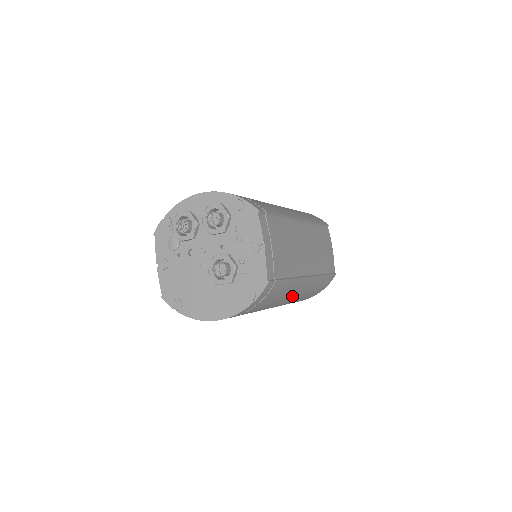
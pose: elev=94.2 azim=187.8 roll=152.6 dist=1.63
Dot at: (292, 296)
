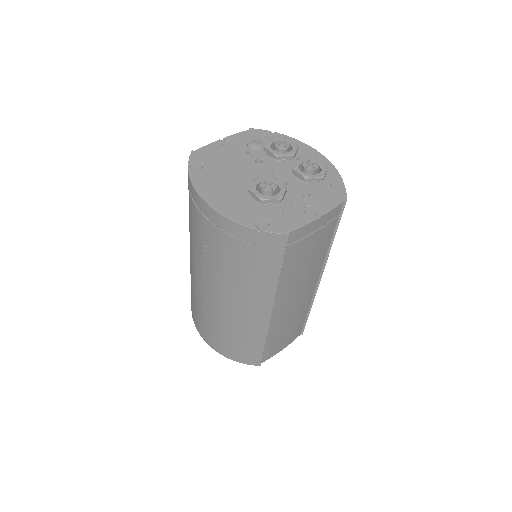
Dot at: (241, 305)
